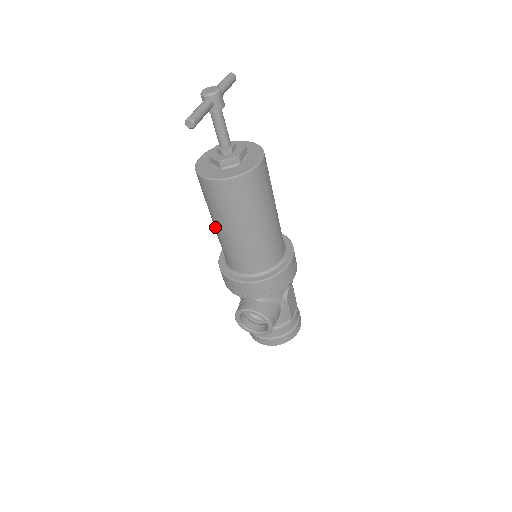
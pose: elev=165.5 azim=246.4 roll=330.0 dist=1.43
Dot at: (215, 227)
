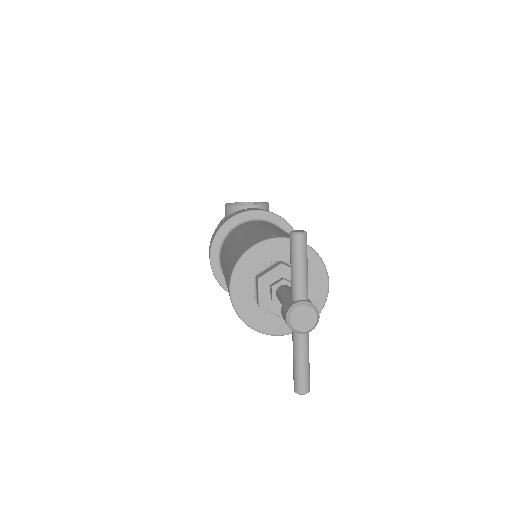
Dot at: occluded
